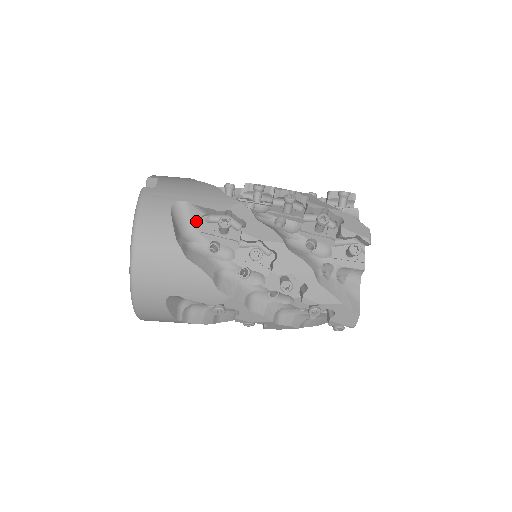
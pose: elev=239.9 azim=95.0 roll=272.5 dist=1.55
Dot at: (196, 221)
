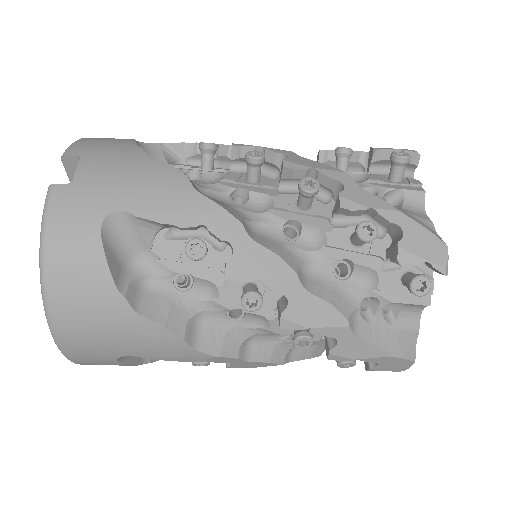
Dot at: (149, 241)
